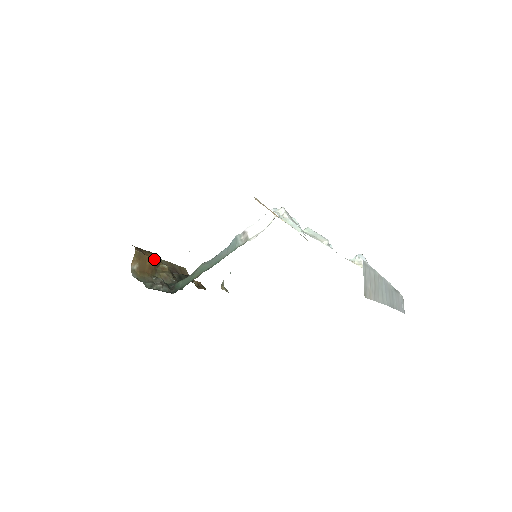
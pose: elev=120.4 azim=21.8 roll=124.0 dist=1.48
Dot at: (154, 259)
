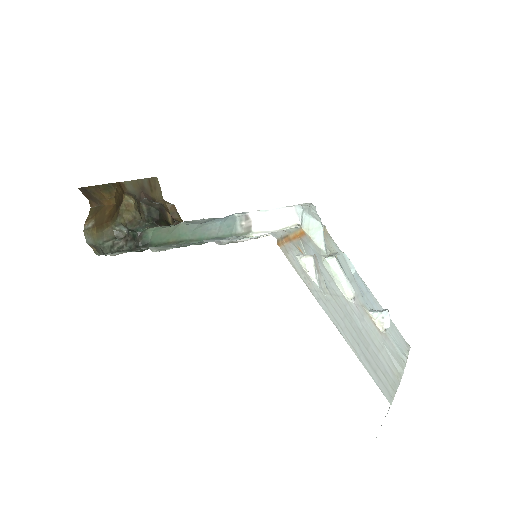
Dot at: (116, 201)
